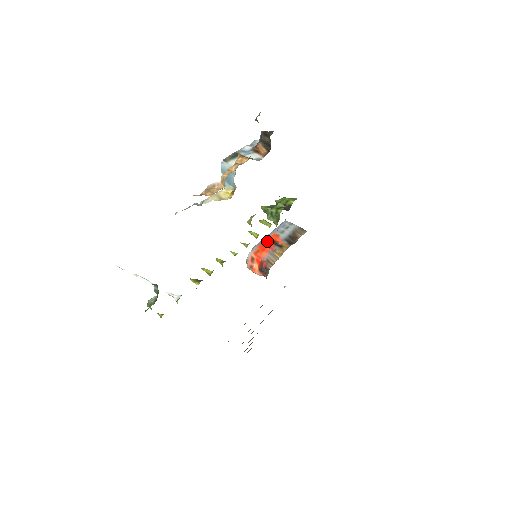
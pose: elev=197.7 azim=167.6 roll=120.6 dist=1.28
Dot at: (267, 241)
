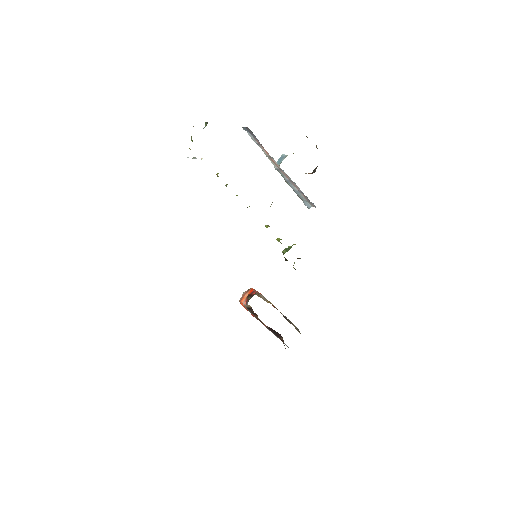
Dot at: occluded
